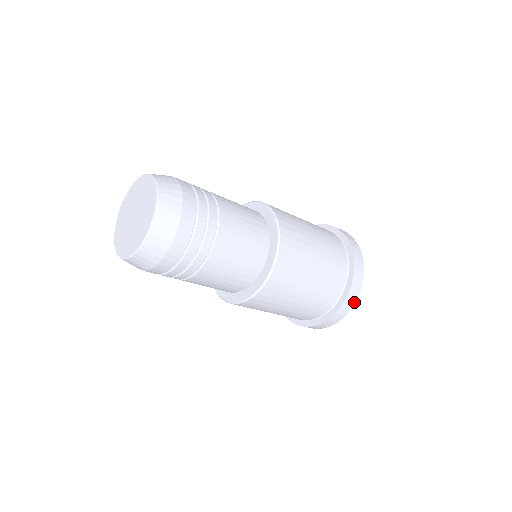
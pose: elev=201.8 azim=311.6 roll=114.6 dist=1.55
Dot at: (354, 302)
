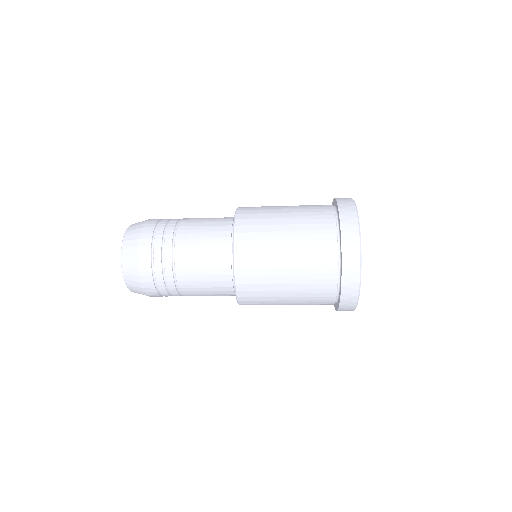
Dot at: (355, 303)
